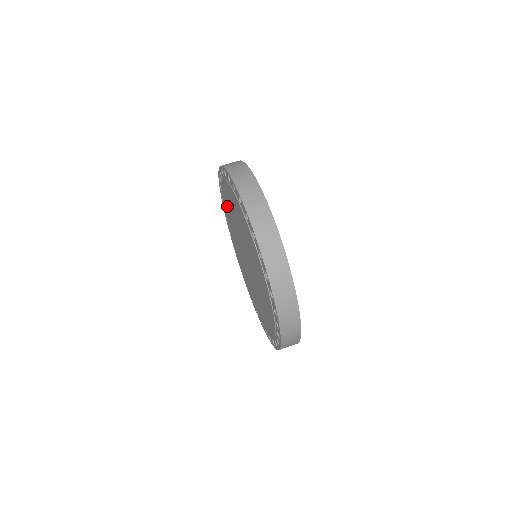
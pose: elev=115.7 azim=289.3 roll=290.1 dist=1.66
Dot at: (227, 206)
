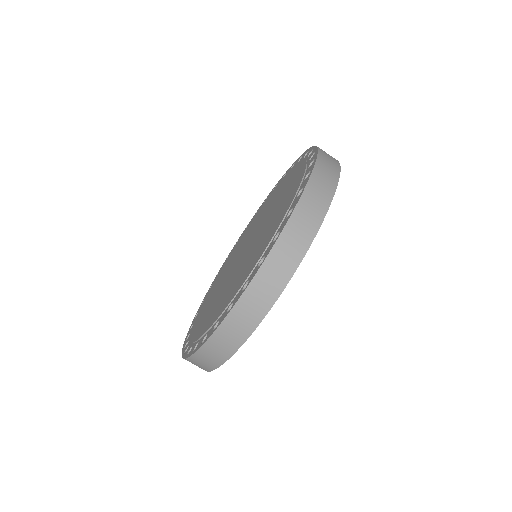
Dot at: (288, 181)
